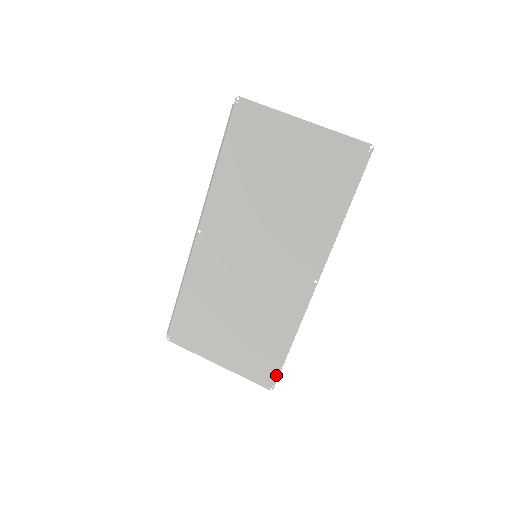
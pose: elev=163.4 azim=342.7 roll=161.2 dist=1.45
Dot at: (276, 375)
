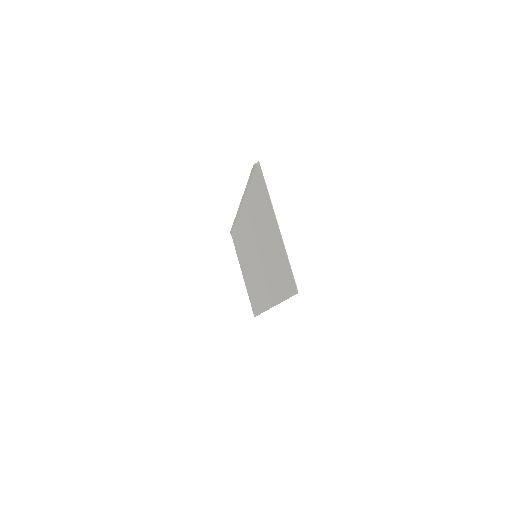
Dot at: (256, 314)
